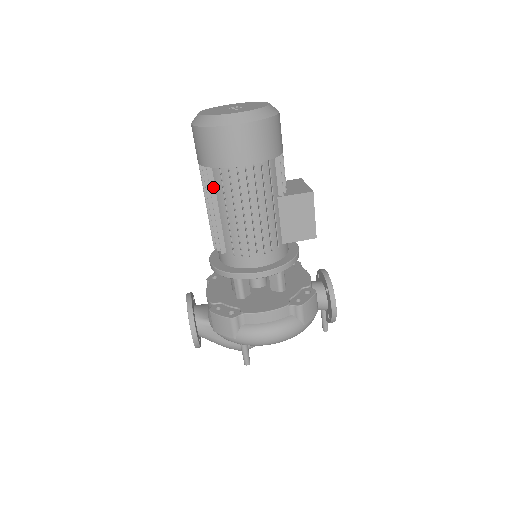
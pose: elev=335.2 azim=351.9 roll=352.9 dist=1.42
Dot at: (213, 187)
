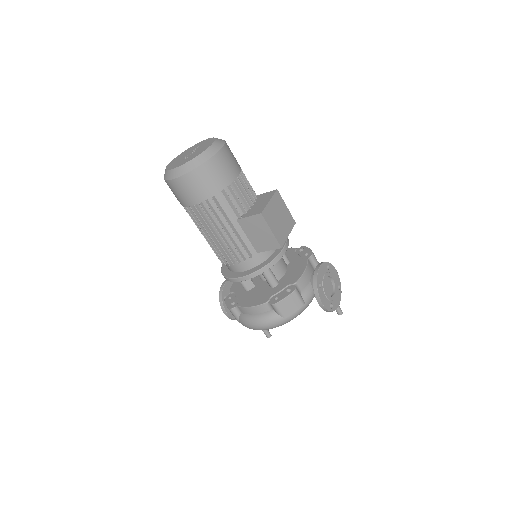
Dot at: occluded
